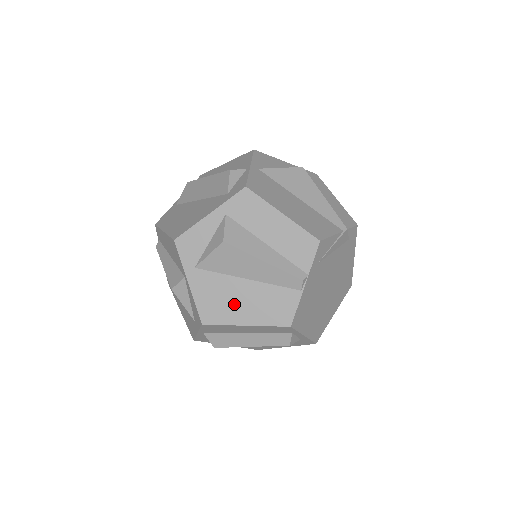
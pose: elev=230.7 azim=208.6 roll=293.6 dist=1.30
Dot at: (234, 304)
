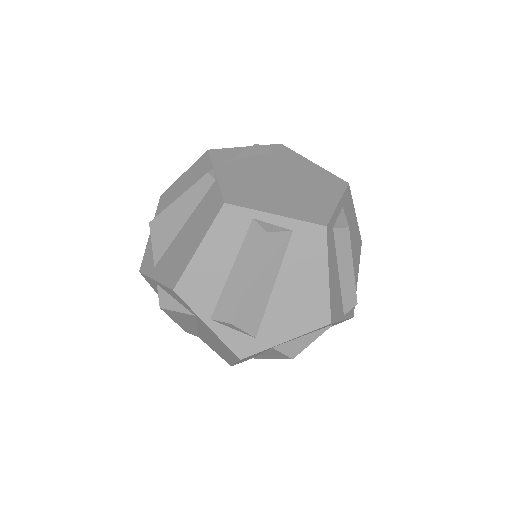
Dot at: (184, 249)
